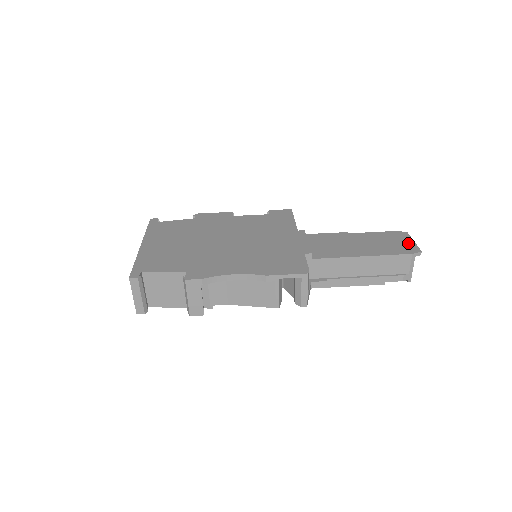
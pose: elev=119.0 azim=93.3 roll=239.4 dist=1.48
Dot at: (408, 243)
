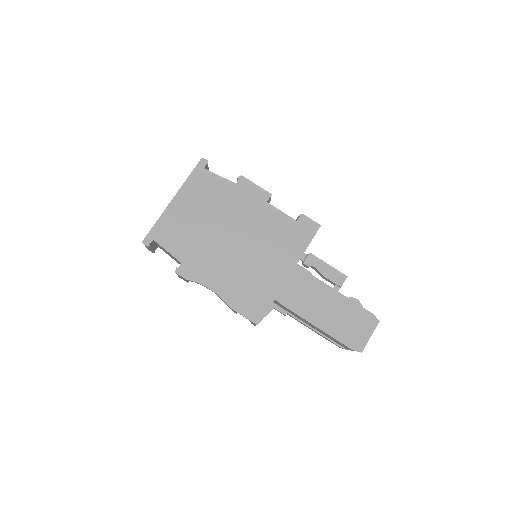
Dot at: (364, 336)
